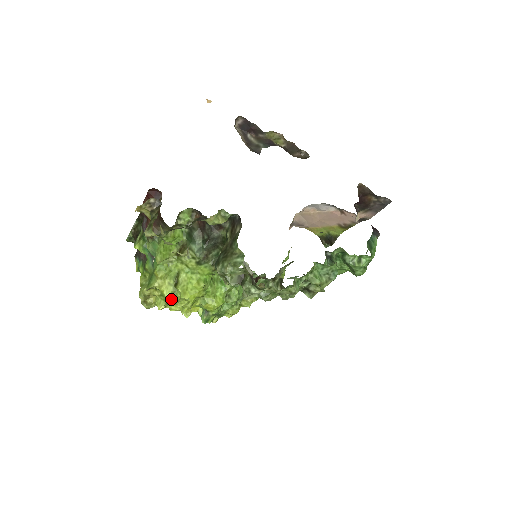
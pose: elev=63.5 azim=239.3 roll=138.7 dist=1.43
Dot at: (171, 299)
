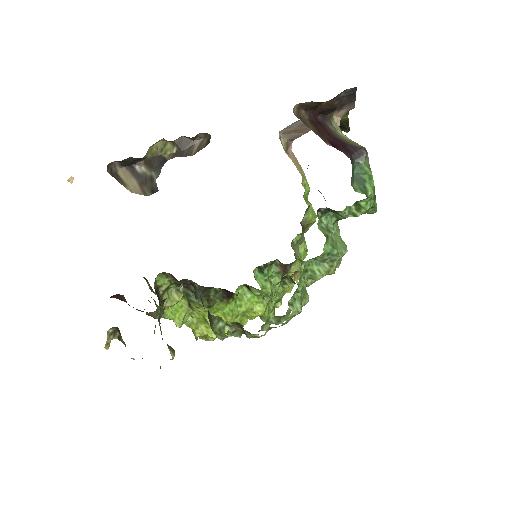
Dot at: occluded
